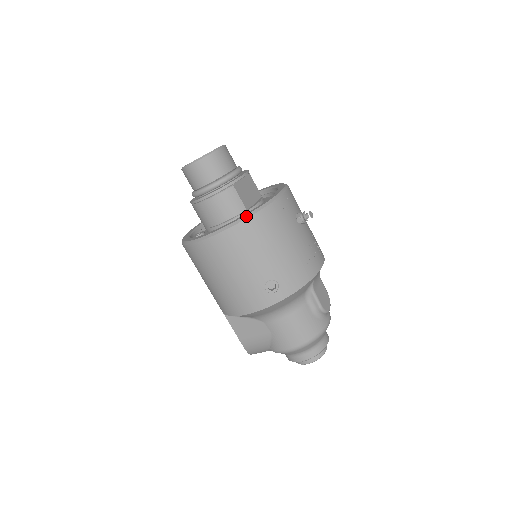
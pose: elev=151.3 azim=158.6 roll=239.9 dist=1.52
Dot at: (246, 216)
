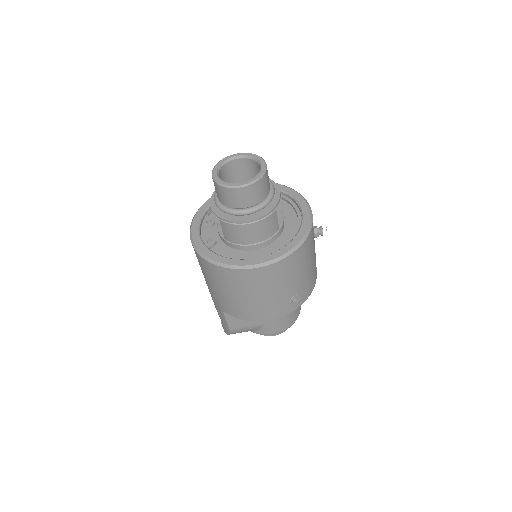
Dot at: (296, 247)
